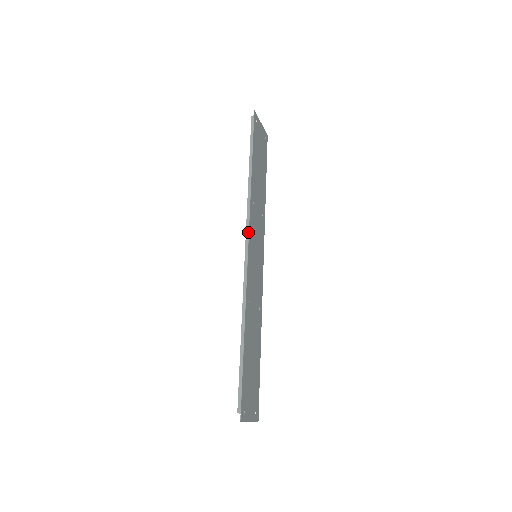
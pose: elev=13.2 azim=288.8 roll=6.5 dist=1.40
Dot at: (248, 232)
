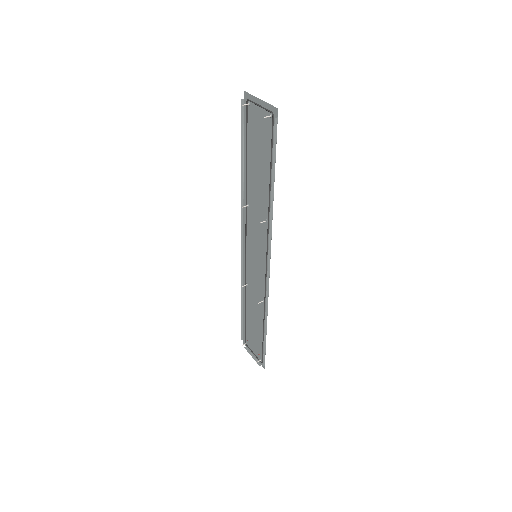
Dot at: (270, 256)
